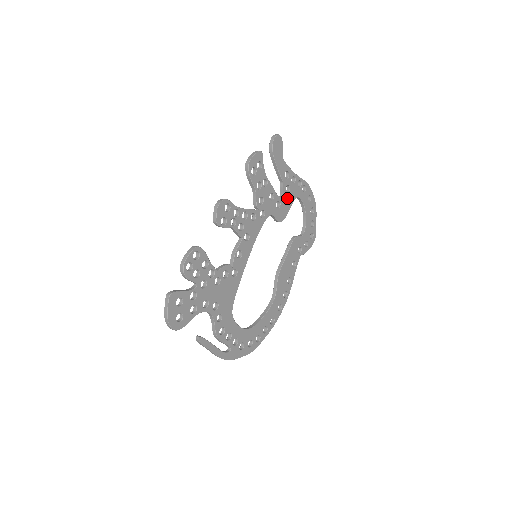
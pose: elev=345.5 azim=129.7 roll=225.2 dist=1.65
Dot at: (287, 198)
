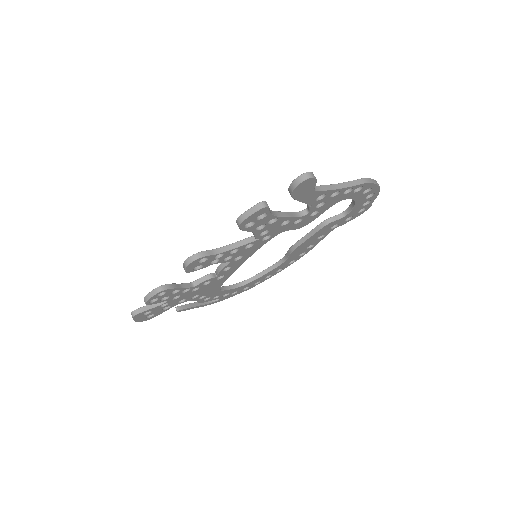
Dot at: (318, 210)
